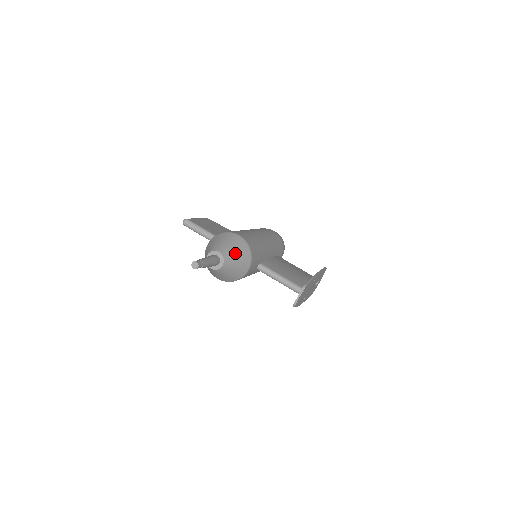
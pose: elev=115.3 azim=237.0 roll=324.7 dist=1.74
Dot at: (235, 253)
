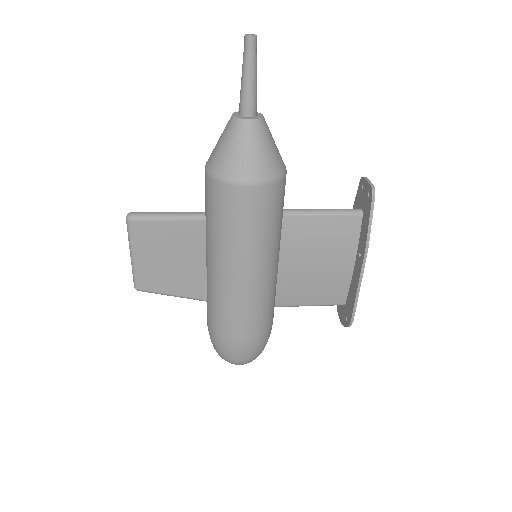
Dot at: occluded
